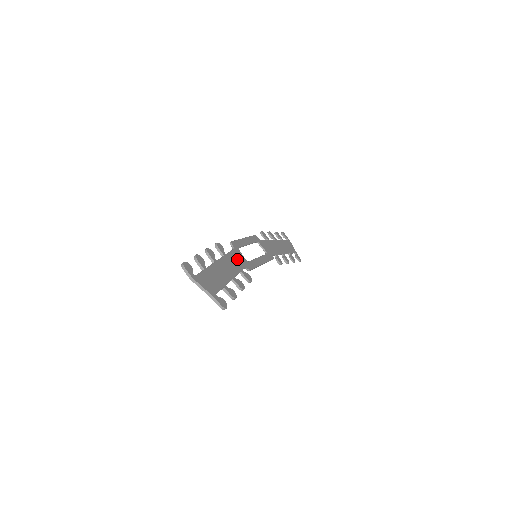
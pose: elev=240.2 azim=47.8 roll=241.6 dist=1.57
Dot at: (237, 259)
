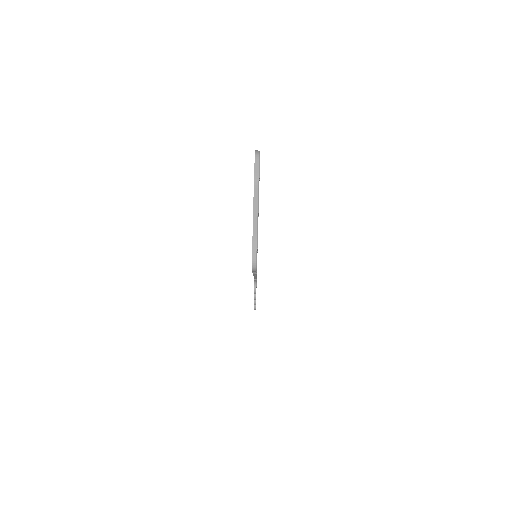
Dot at: occluded
